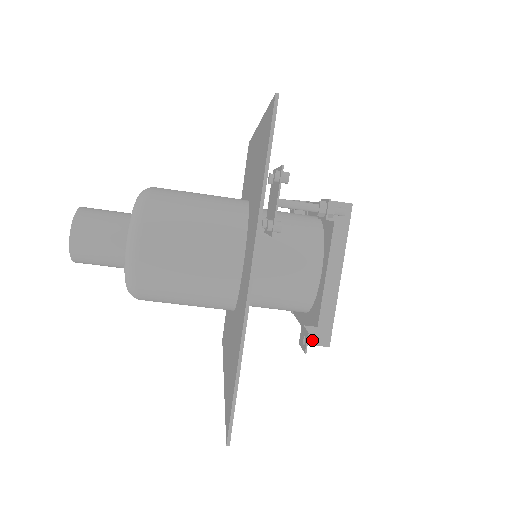
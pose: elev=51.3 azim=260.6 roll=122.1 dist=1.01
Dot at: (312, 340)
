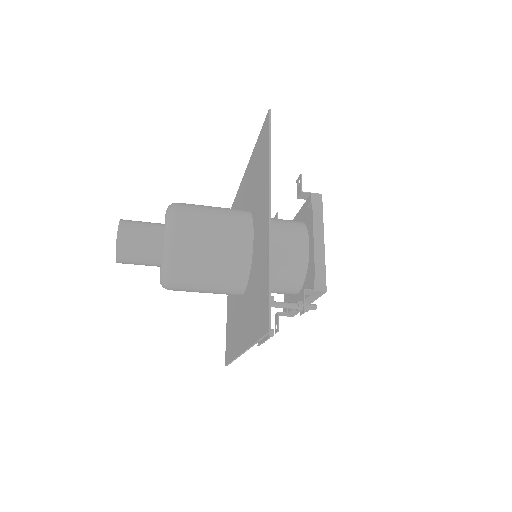
Dot at: (283, 315)
